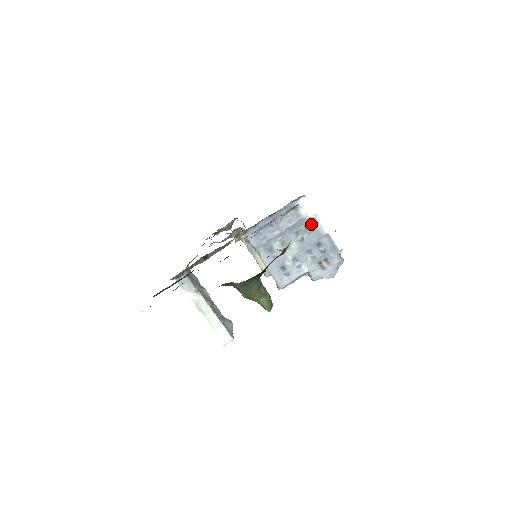
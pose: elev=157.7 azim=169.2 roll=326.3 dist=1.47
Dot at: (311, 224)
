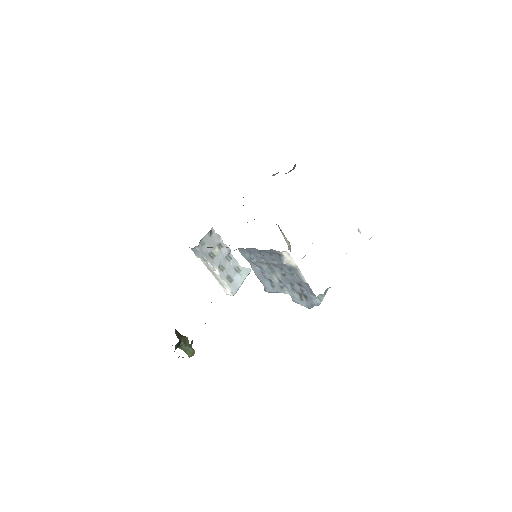
Dot at: (293, 270)
